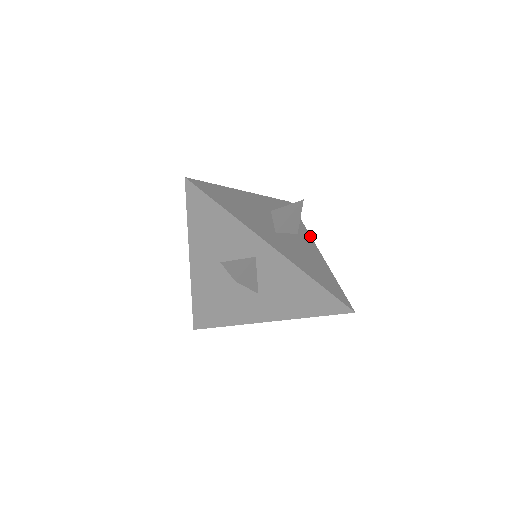
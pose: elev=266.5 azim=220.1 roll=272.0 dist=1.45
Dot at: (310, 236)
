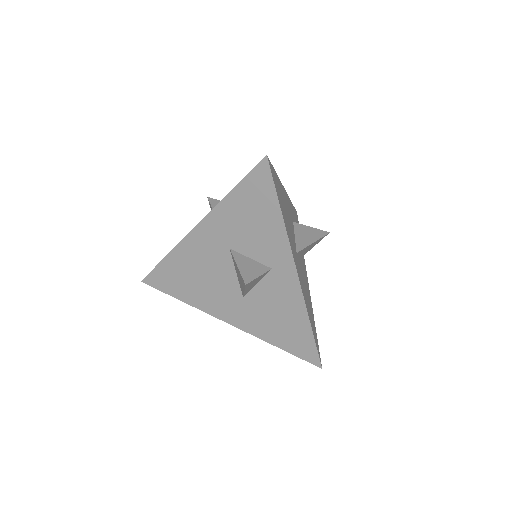
Dot at: occluded
